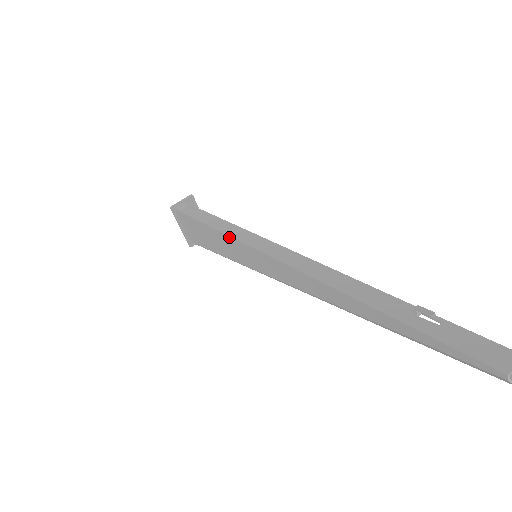
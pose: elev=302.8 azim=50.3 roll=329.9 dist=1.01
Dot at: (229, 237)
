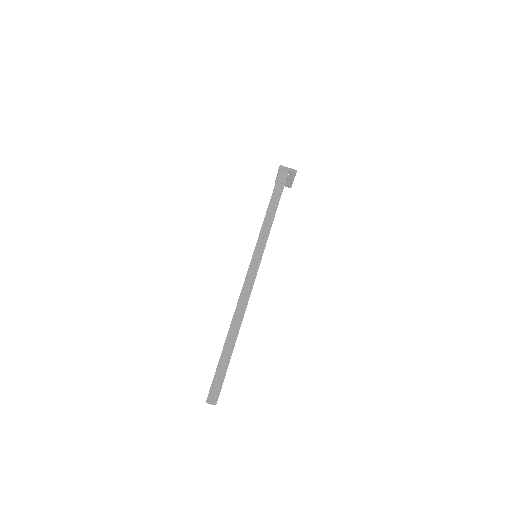
Dot at: (259, 235)
